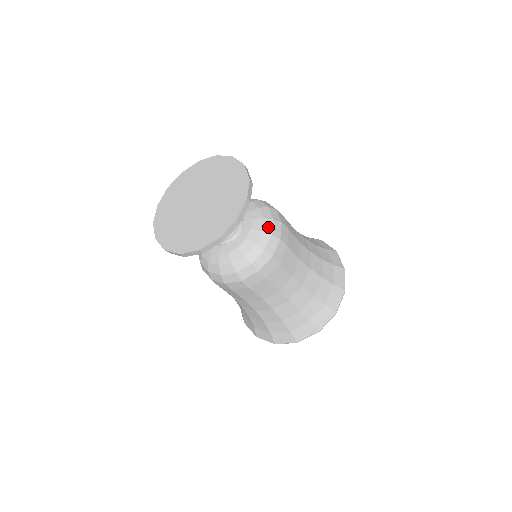
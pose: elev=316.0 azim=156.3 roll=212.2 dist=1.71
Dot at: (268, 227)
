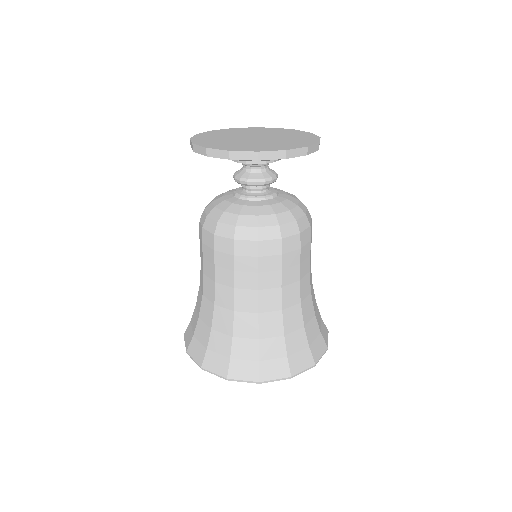
Dot at: occluded
